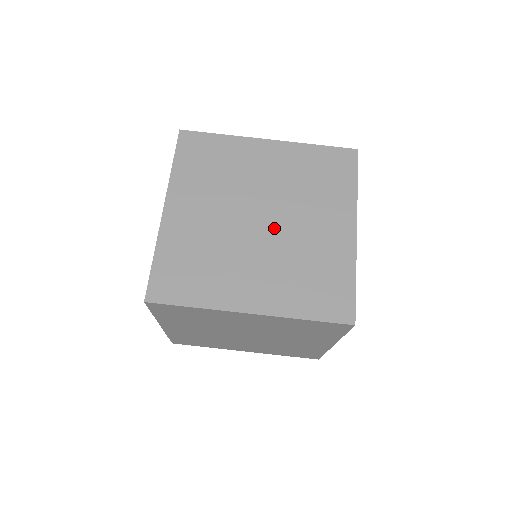
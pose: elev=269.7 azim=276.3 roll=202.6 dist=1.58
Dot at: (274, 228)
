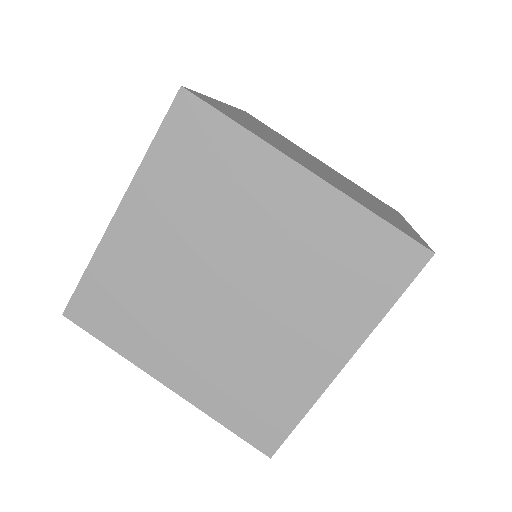
Dot at: (330, 174)
